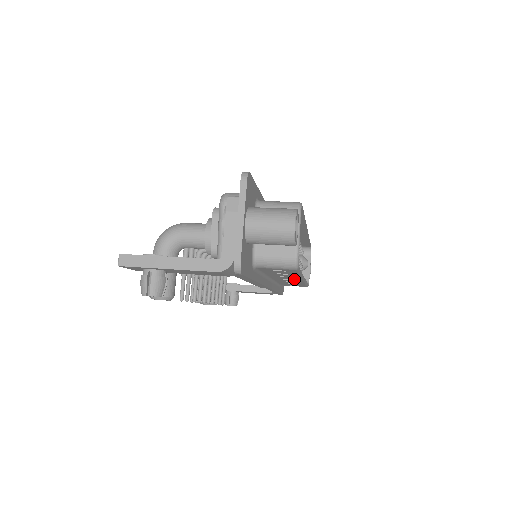
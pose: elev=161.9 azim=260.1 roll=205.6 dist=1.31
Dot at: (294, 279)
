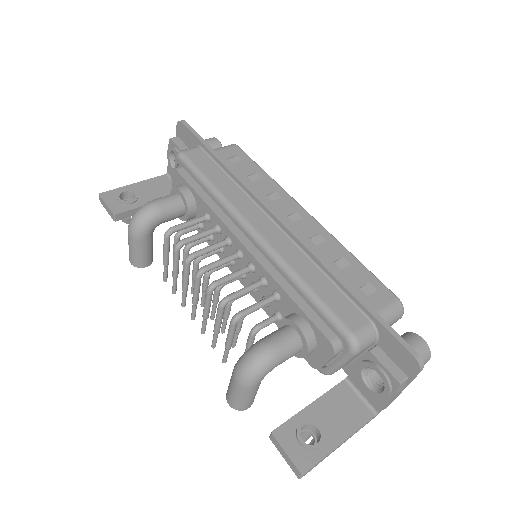
Dot at: occluded
